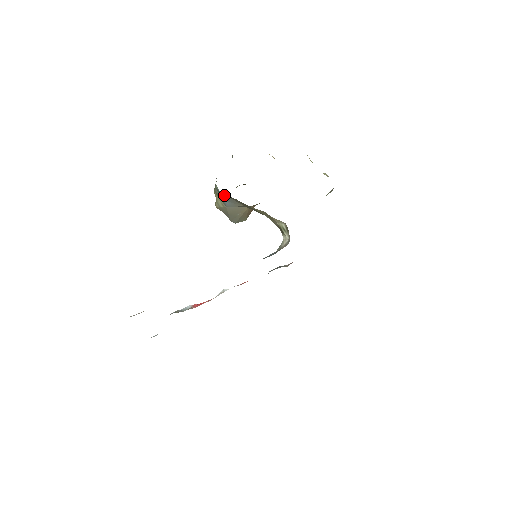
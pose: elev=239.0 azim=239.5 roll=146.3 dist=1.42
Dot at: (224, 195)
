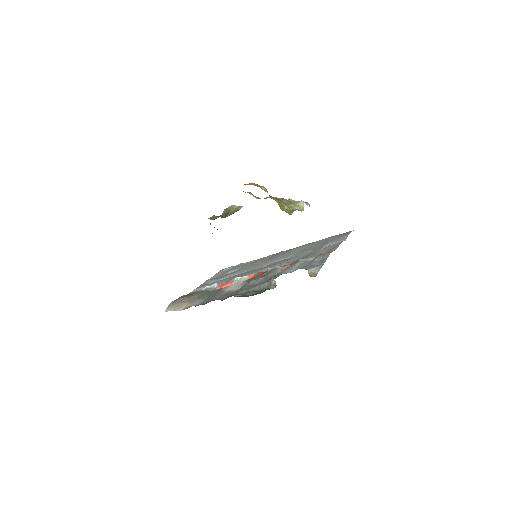
Dot at: occluded
